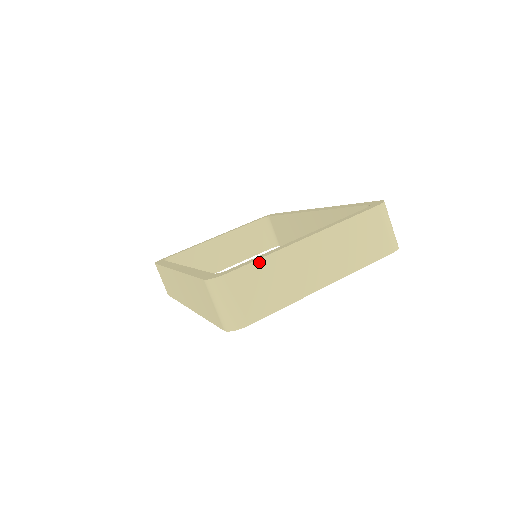
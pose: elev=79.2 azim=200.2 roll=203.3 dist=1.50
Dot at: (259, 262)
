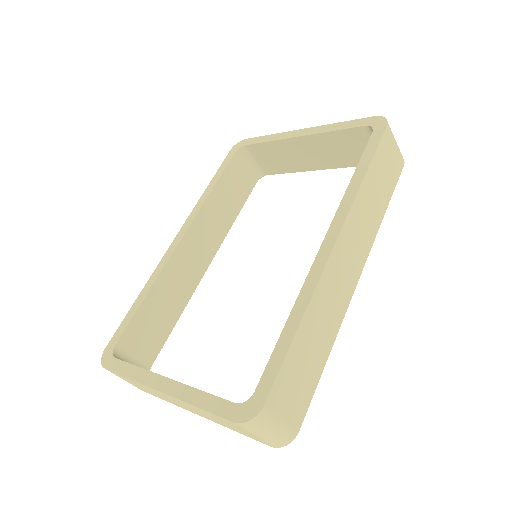
Dot at: (125, 377)
